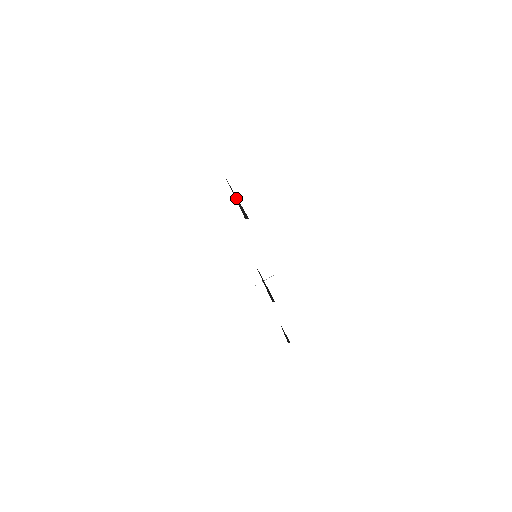
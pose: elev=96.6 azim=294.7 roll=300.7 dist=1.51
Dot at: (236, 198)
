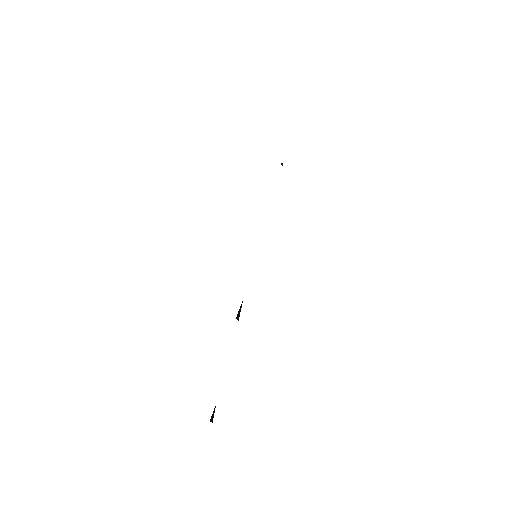
Dot at: occluded
